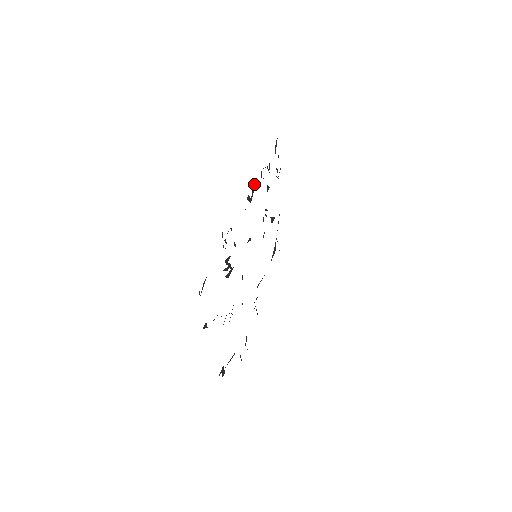
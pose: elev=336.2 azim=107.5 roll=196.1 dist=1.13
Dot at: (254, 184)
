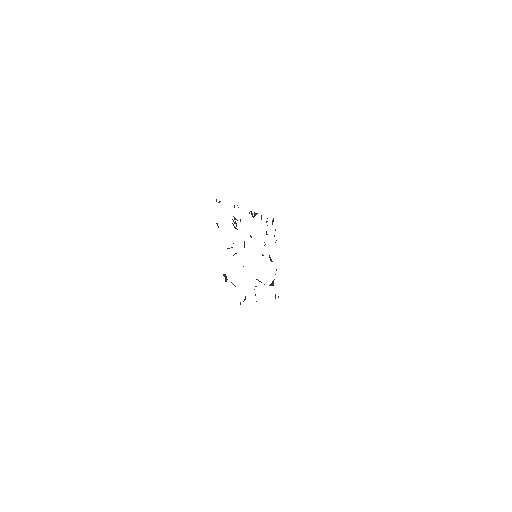
Dot at: (256, 213)
